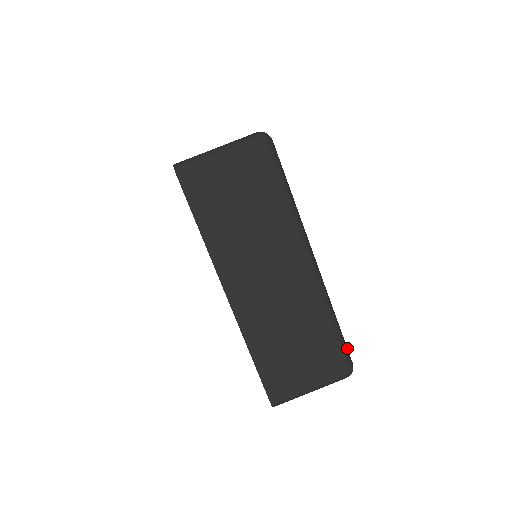
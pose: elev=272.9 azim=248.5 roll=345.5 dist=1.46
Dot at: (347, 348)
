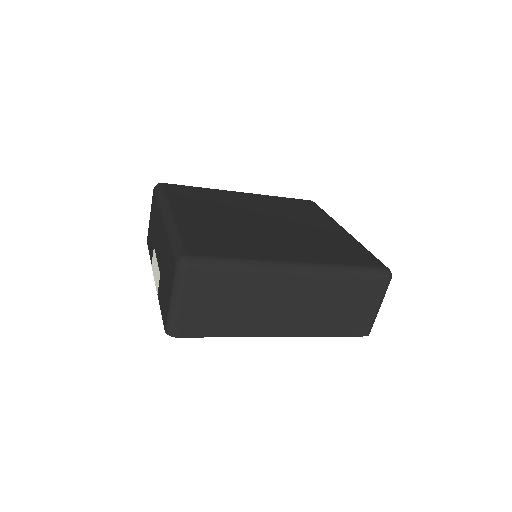
Dot at: (373, 268)
